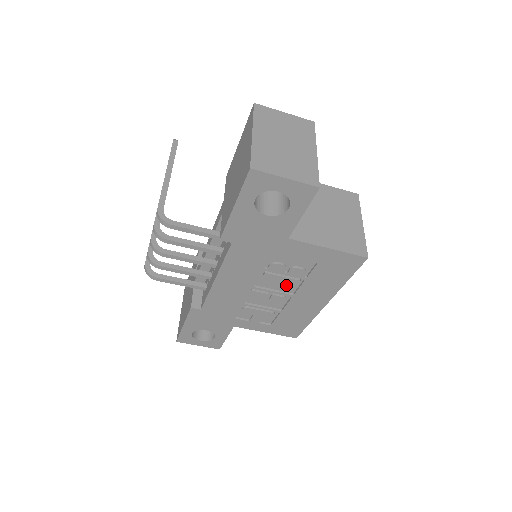
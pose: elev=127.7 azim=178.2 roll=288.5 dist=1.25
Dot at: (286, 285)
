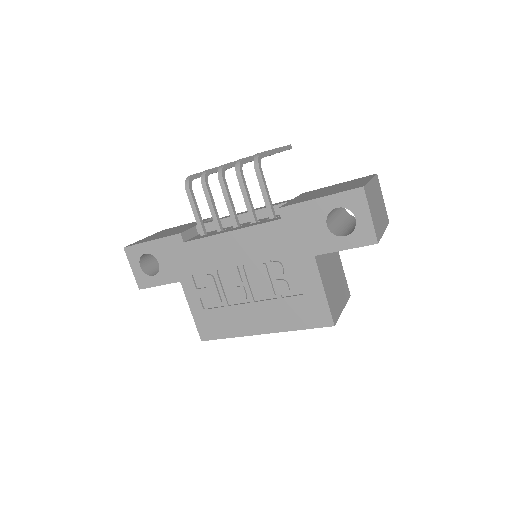
Dot at: (261, 289)
